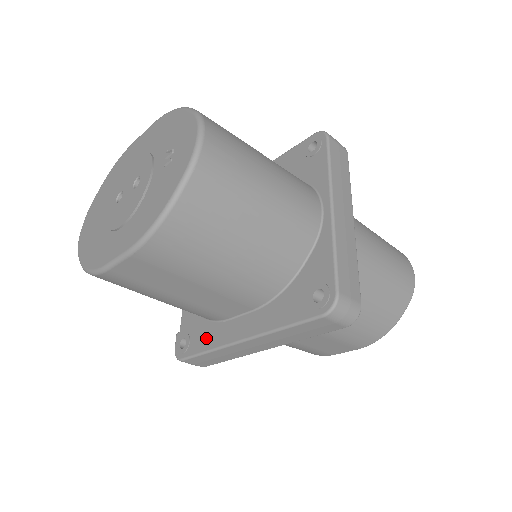
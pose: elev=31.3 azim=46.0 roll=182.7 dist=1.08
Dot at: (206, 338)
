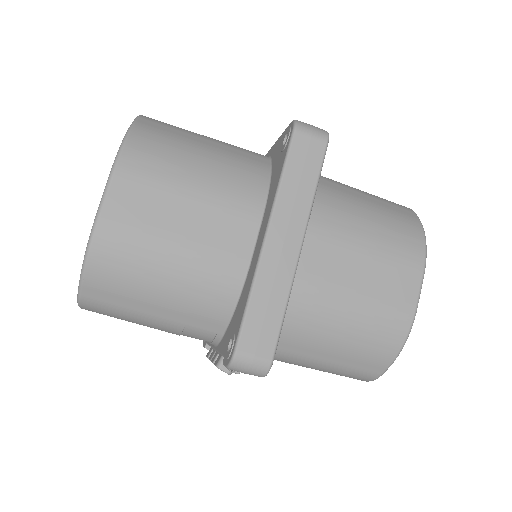
Dot at: (243, 299)
